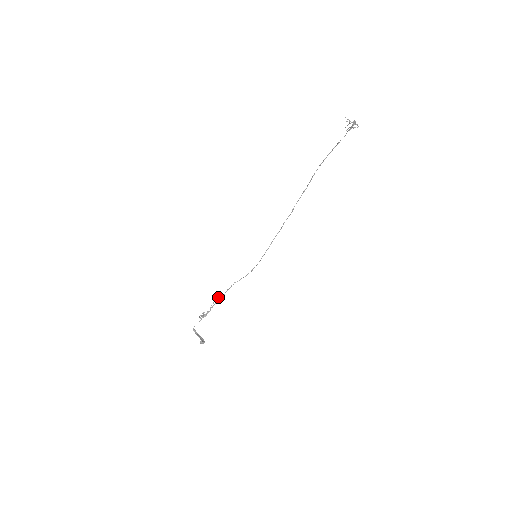
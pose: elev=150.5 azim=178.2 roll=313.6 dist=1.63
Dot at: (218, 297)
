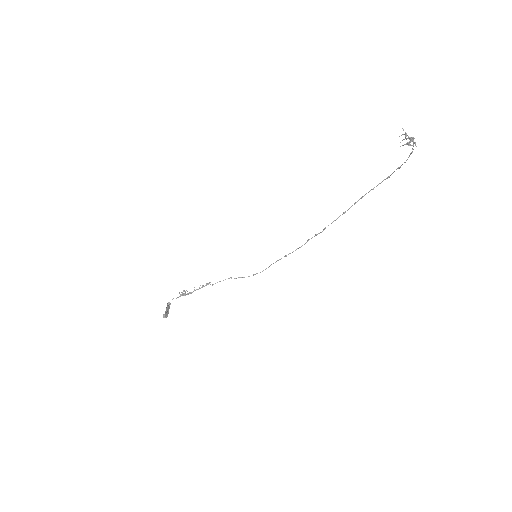
Dot at: (206, 283)
